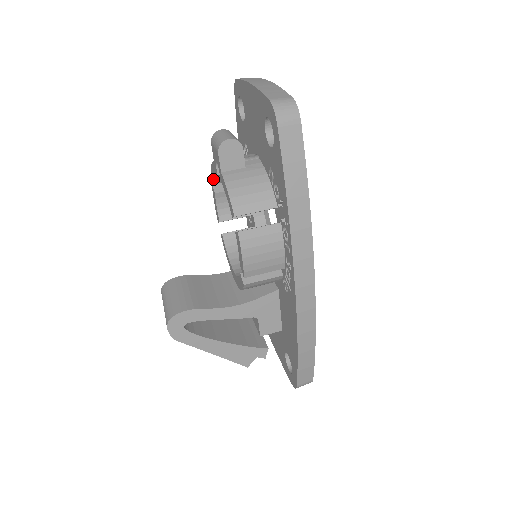
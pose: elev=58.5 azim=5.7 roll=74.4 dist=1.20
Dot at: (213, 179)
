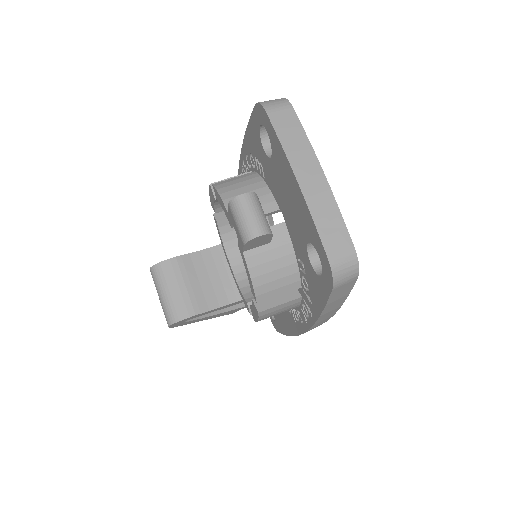
Dot at: (217, 199)
